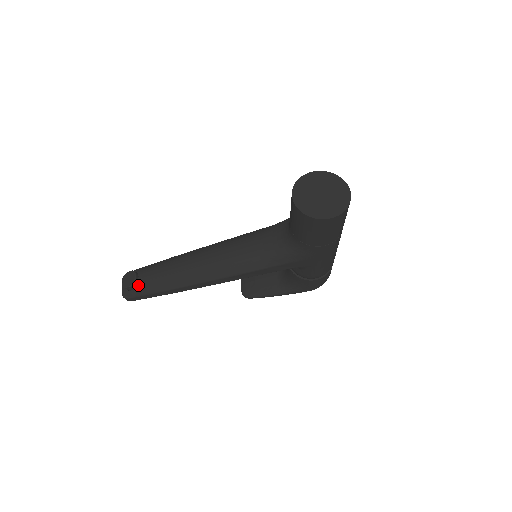
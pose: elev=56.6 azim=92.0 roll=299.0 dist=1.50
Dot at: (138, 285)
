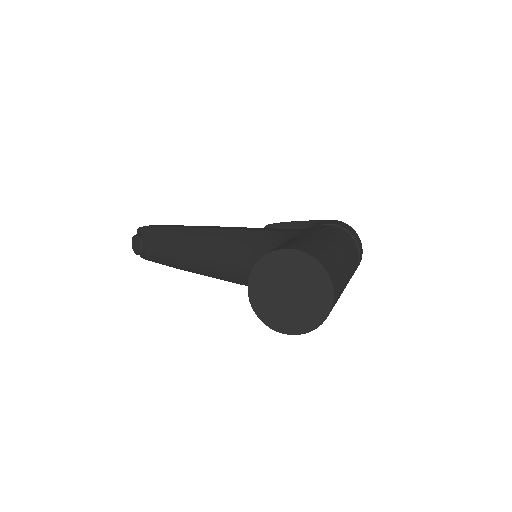
Dot at: (147, 253)
